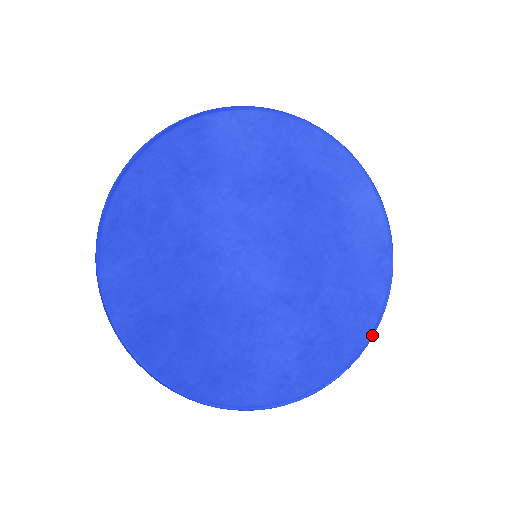
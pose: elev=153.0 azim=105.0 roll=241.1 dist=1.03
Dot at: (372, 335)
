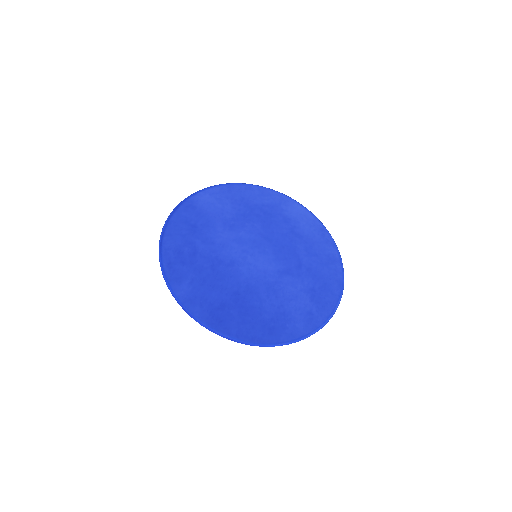
Dot at: (343, 275)
